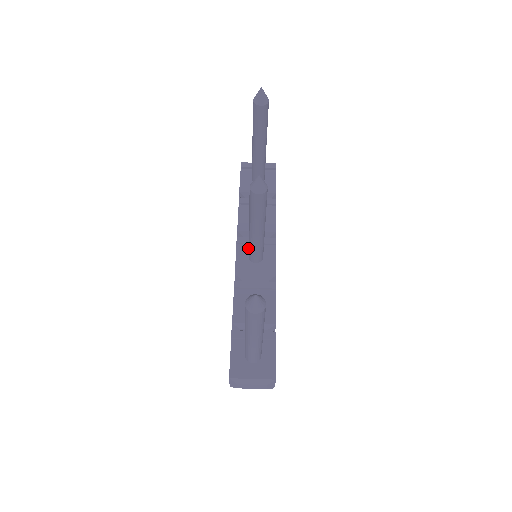
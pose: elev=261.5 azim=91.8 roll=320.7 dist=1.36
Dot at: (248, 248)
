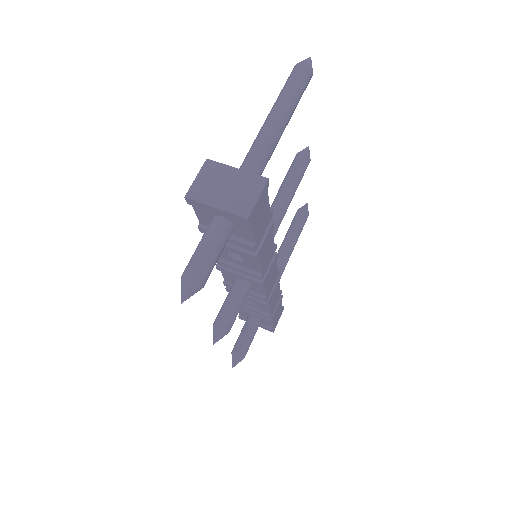
Dot at: occluded
